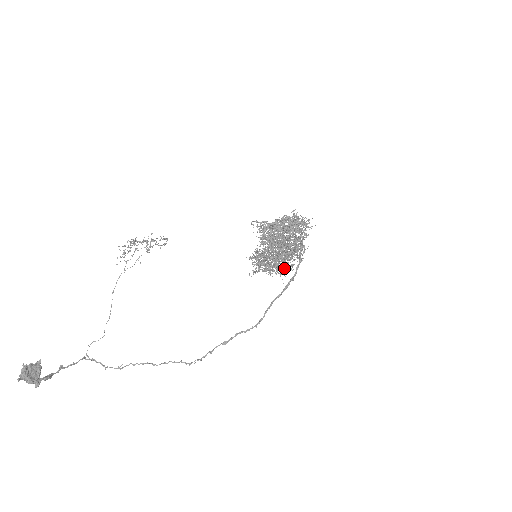
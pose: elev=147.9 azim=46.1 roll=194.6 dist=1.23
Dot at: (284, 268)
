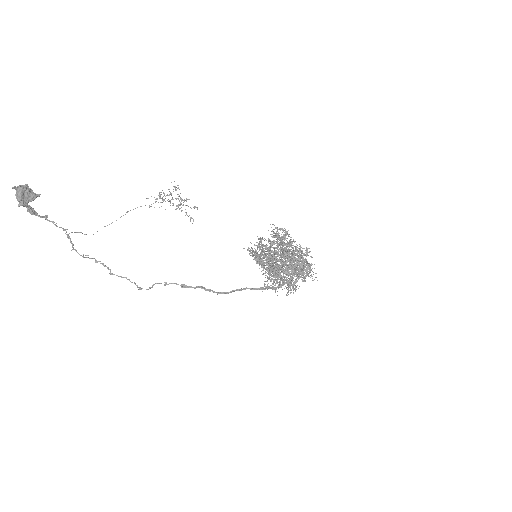
Dot at: (272, 276)
